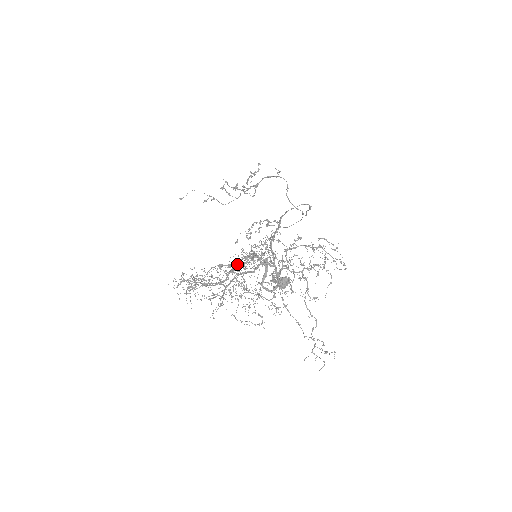
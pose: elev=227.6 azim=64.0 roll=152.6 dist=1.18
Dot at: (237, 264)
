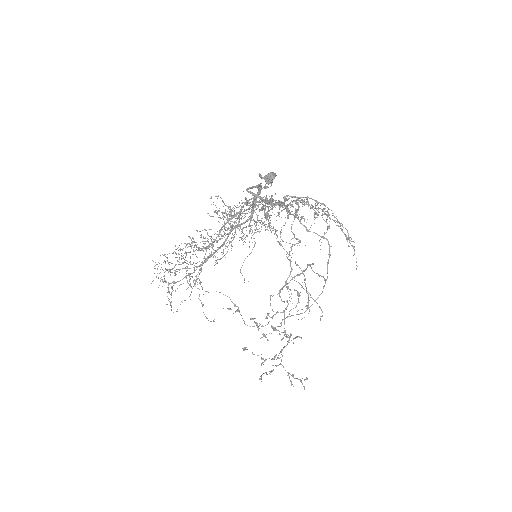
Dot at: occluded
